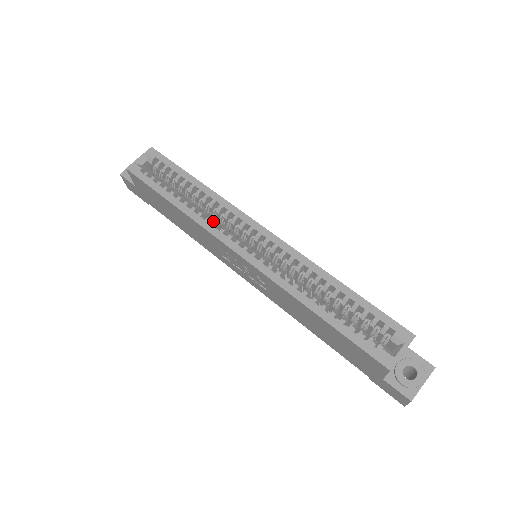
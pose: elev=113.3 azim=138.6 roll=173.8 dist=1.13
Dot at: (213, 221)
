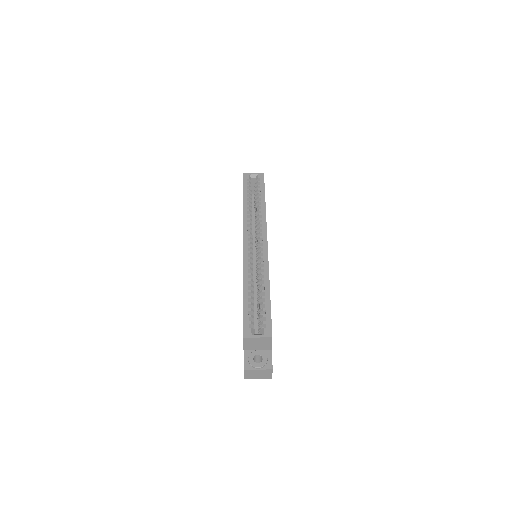
Dot at: occluded
